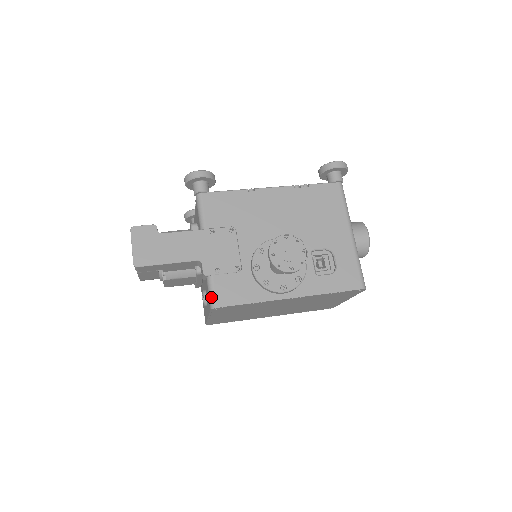
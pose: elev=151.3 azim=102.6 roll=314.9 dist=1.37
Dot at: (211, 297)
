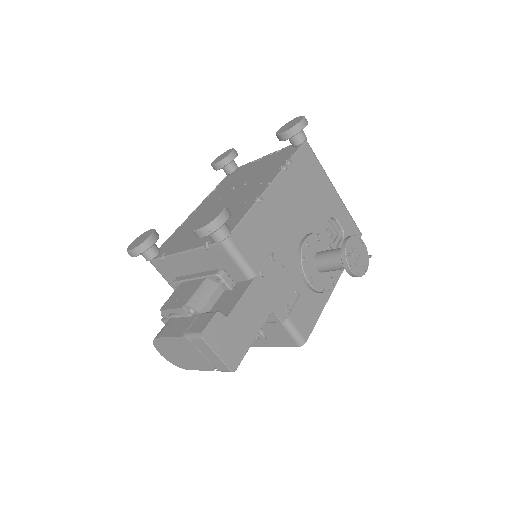
Dot at: (297, 337)
